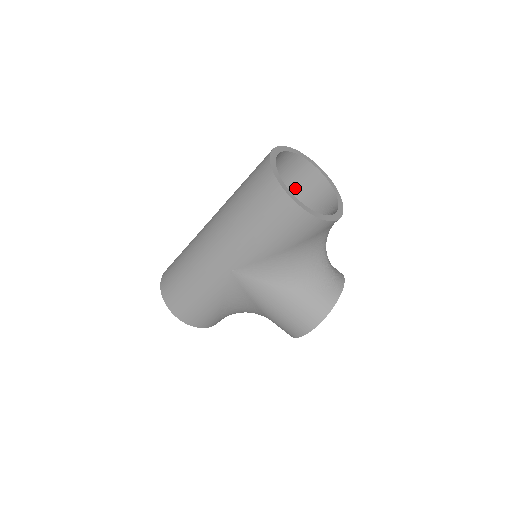
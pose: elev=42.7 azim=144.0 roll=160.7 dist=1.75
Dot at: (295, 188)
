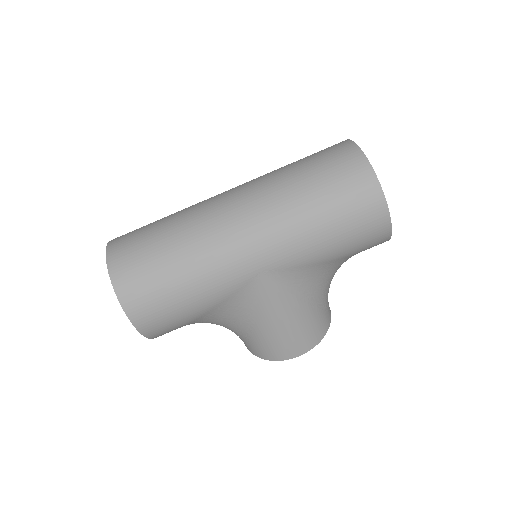
Dot at: occluded
